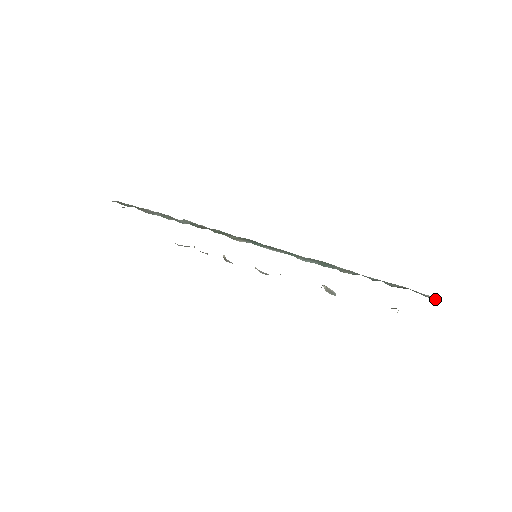
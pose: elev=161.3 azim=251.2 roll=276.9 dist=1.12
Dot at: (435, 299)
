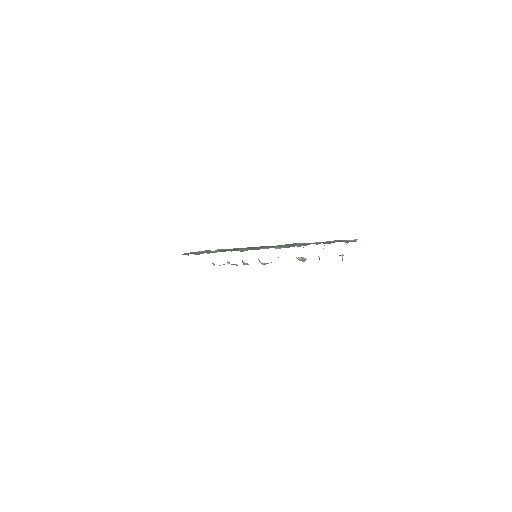
Dot at: occluded
